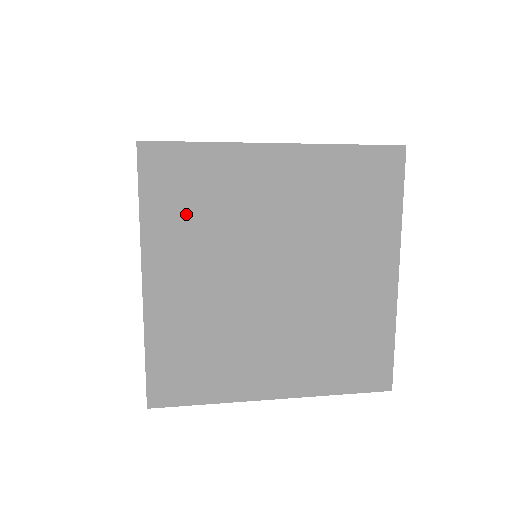
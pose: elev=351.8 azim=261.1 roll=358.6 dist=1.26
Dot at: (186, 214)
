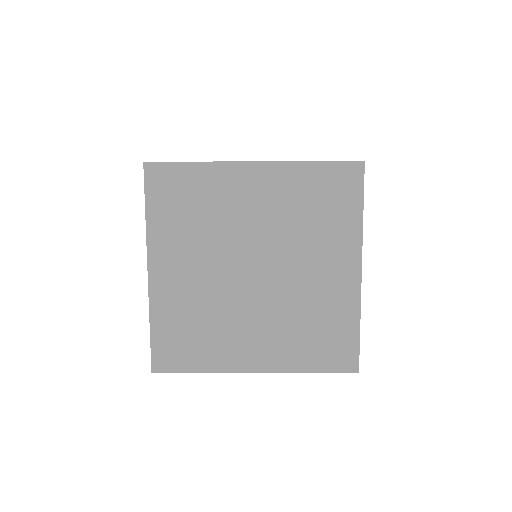
Dot at: (181, 218)
